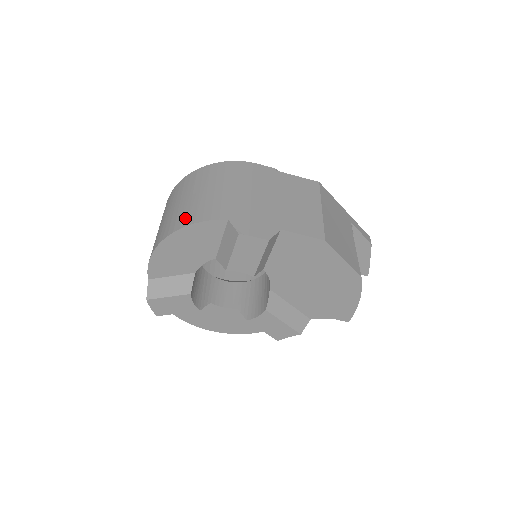
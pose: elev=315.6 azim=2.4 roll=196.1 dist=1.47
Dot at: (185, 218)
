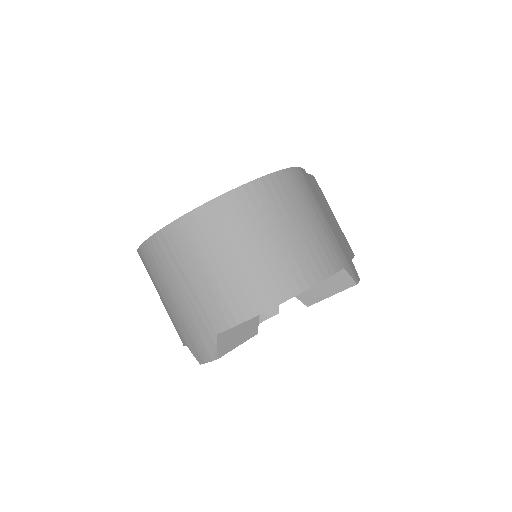
Dot at: (307, 271)
